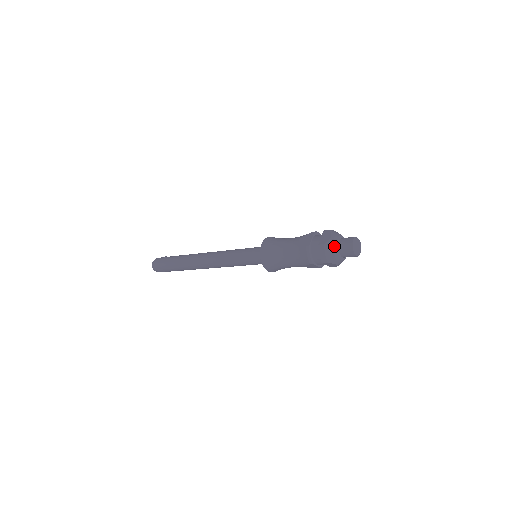
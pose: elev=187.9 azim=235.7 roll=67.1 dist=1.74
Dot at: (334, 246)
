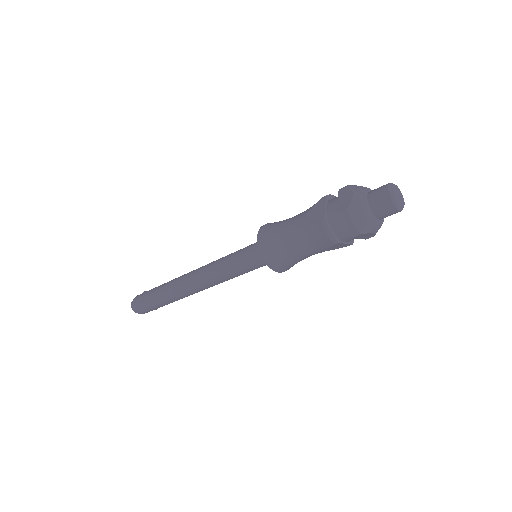
Dot at: (362, 207)
